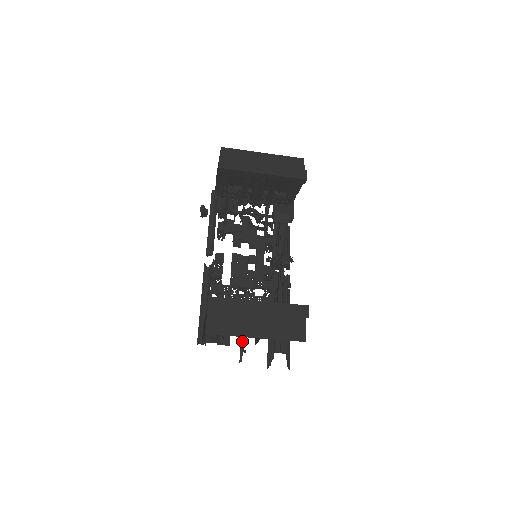
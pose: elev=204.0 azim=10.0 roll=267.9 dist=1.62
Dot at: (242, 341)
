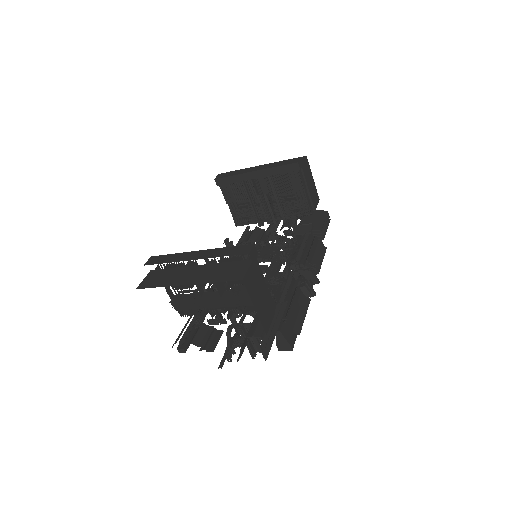
Dot at: (228, 346)
